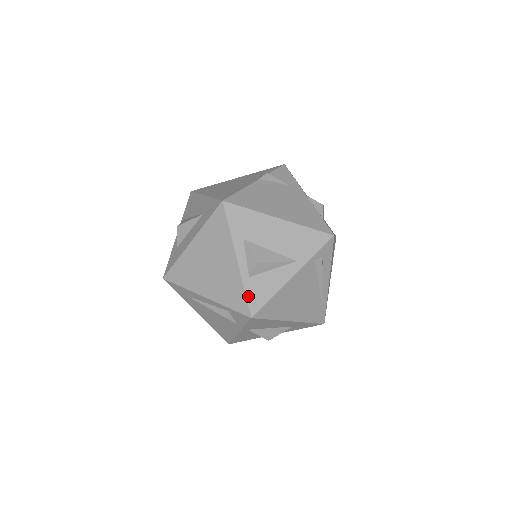
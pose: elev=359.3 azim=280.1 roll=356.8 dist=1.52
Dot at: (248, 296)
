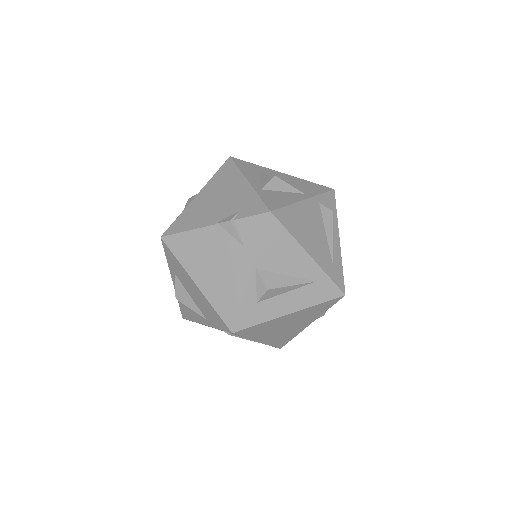
Dot at: (180, 306)
